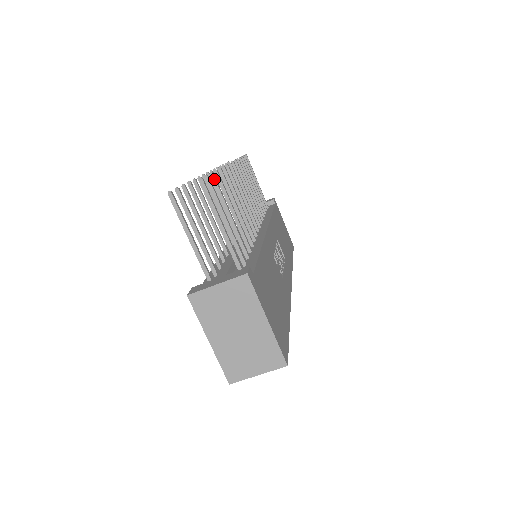
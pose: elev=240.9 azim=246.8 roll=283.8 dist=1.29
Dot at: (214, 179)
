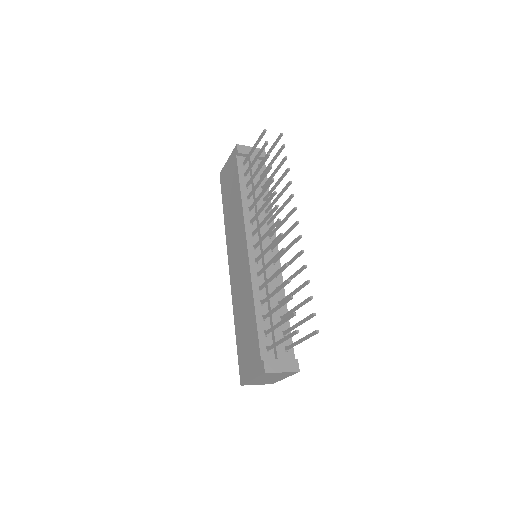
Dot at: (310, 300)
